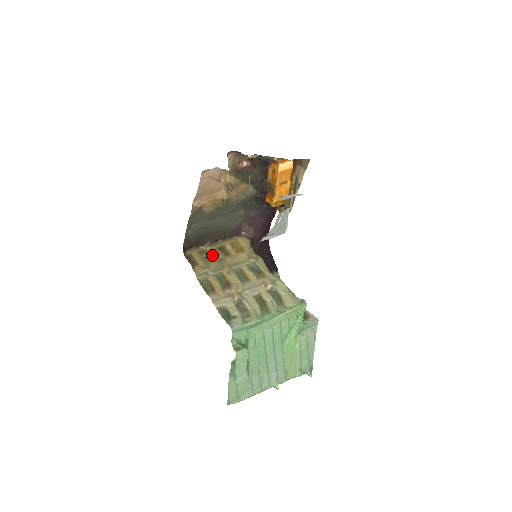
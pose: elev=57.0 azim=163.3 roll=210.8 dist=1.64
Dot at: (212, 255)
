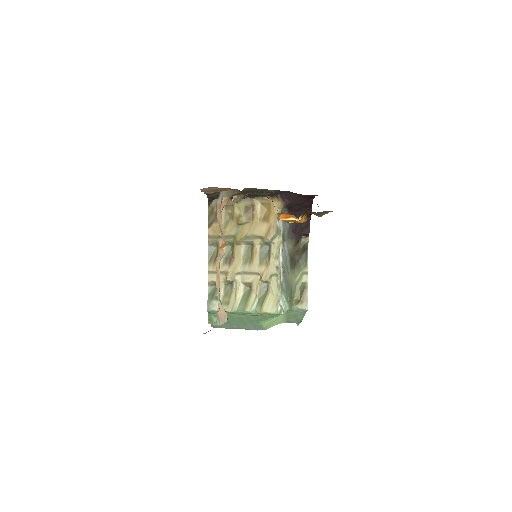
Dot at: (235, 214)
